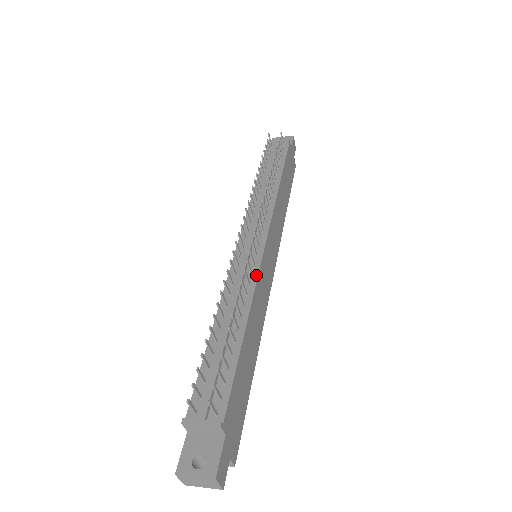
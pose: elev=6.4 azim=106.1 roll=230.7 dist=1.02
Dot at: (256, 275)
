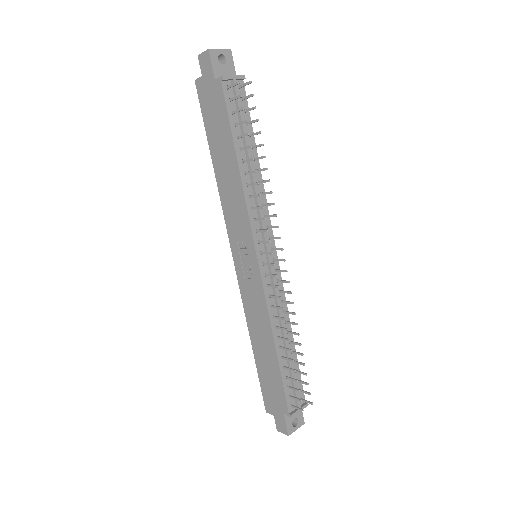
Dot at: (283, 292)
